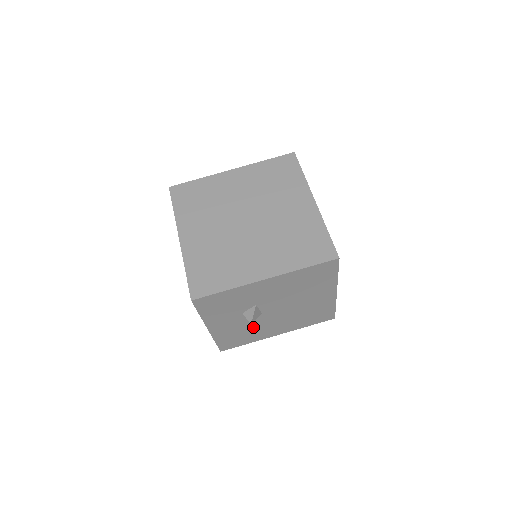
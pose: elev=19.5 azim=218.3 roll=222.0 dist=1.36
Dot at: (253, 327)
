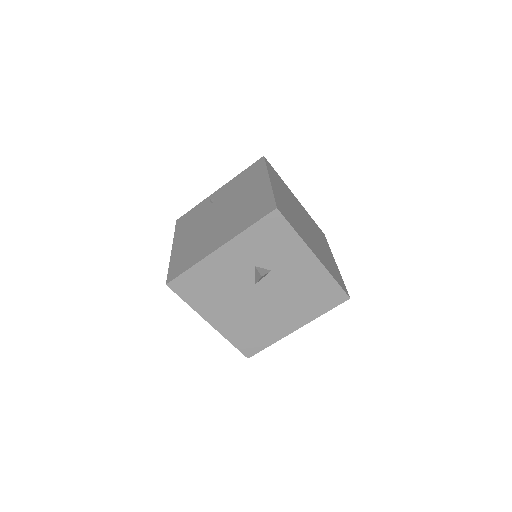
Dot at: (225, 290)
